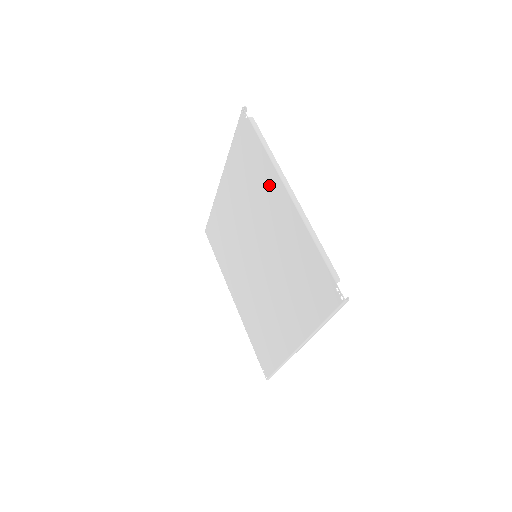
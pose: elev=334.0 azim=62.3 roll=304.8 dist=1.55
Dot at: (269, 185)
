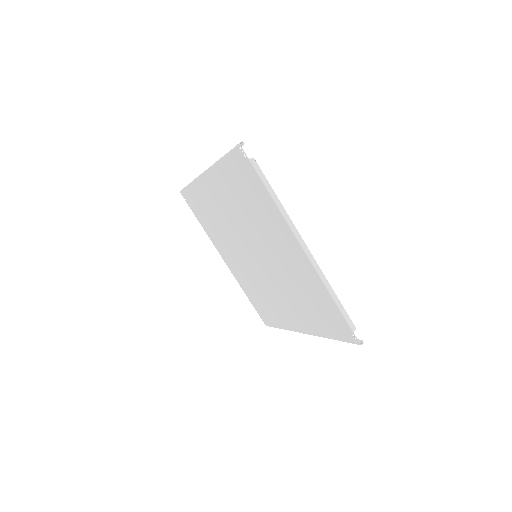
Dot at: (277, 227)
